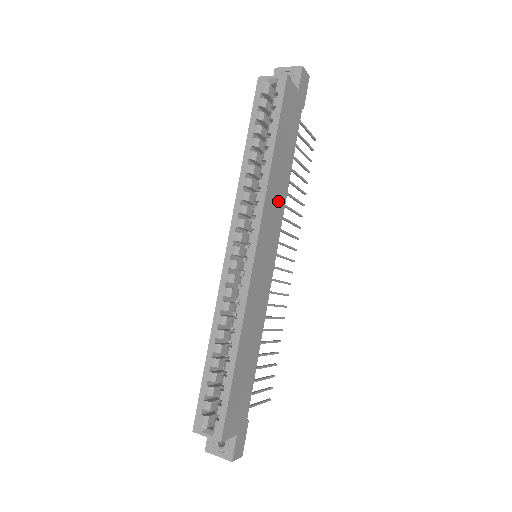
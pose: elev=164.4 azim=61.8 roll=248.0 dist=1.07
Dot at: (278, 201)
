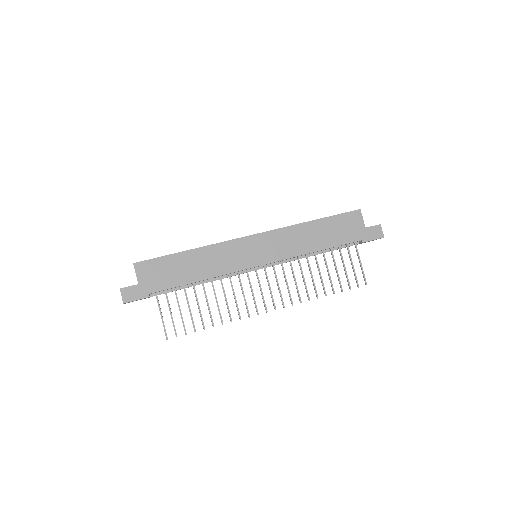
Dot at: (294, 245)
